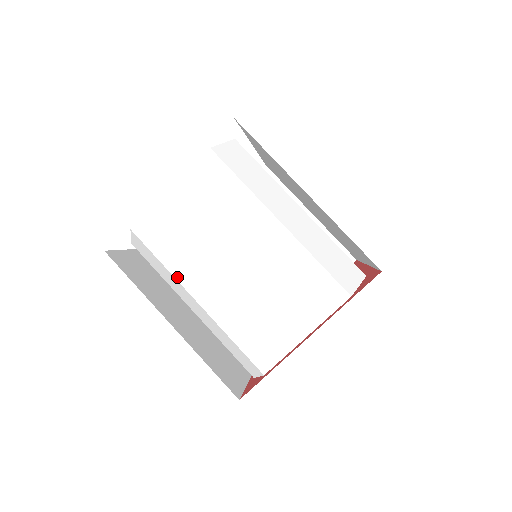
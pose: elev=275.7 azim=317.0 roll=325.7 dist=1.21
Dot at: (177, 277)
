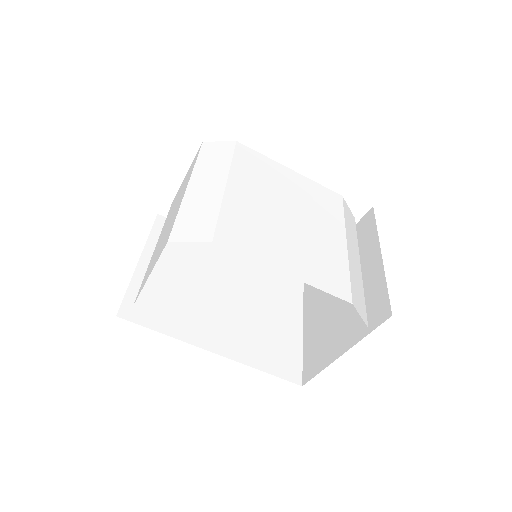
Dot at: occluded
